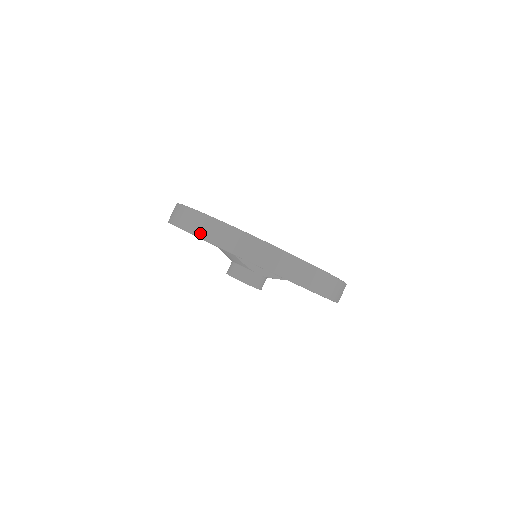
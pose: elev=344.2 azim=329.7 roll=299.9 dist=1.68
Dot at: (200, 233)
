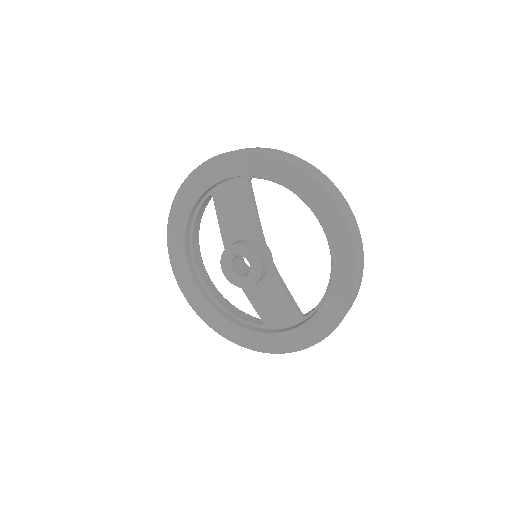
Dot at: (253, 149)
